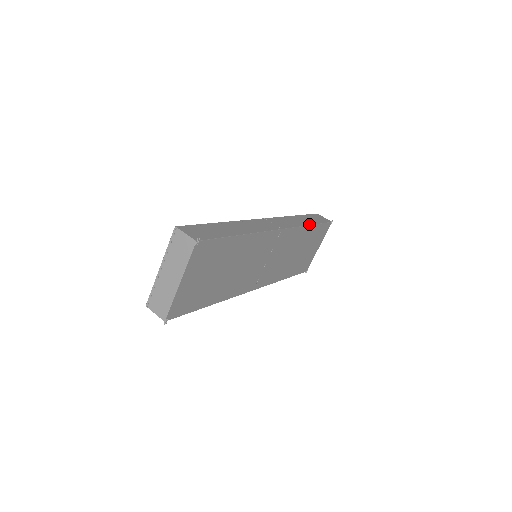
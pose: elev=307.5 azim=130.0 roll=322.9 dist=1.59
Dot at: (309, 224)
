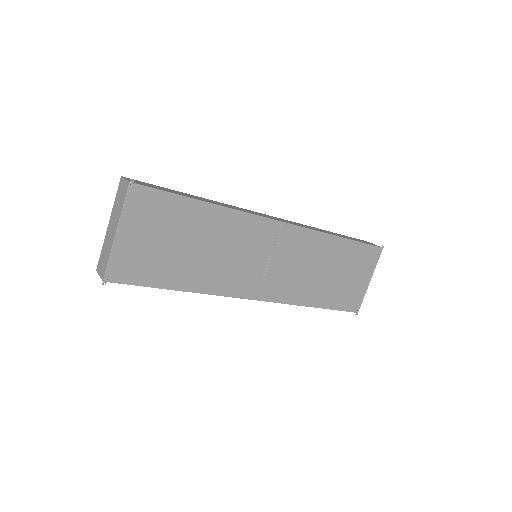
Dot at: (337, 235)
